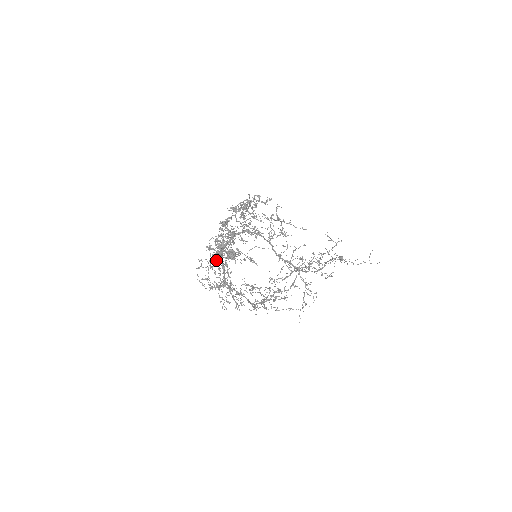
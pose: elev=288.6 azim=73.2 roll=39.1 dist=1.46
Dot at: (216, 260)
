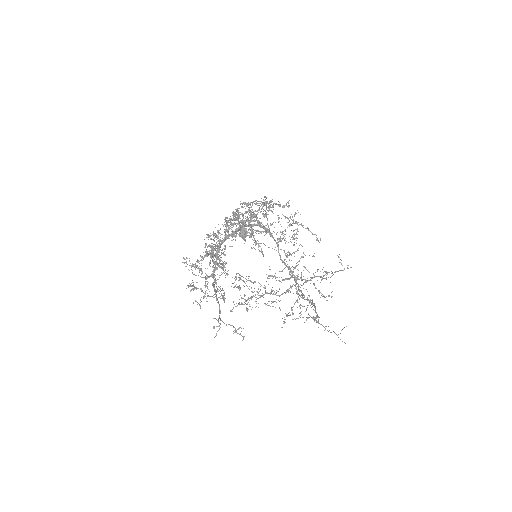
Dot at: (215, 247)
